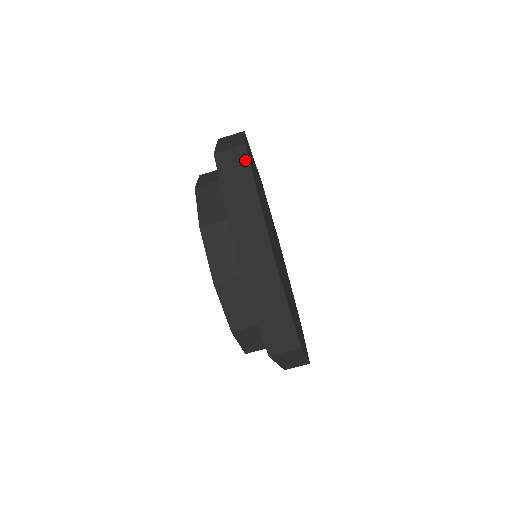
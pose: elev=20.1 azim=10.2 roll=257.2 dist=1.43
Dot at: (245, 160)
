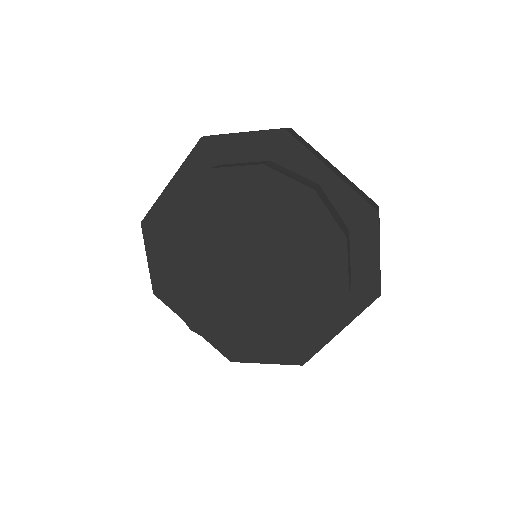
Dot at: (302, 138)
